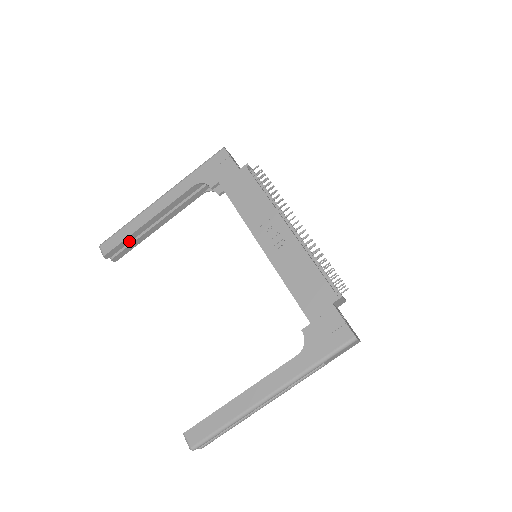
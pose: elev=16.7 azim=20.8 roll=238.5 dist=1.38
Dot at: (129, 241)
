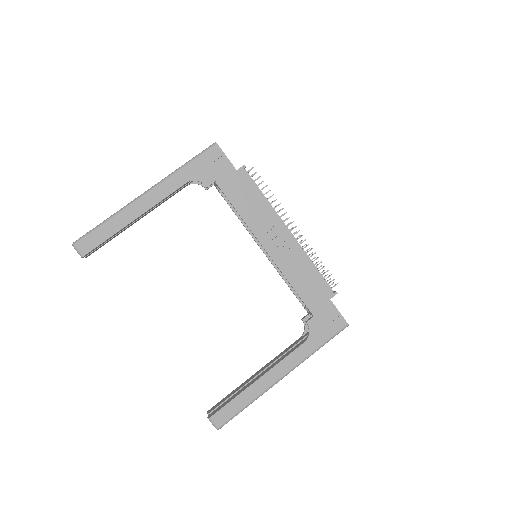
Dot at: (110, 238)
